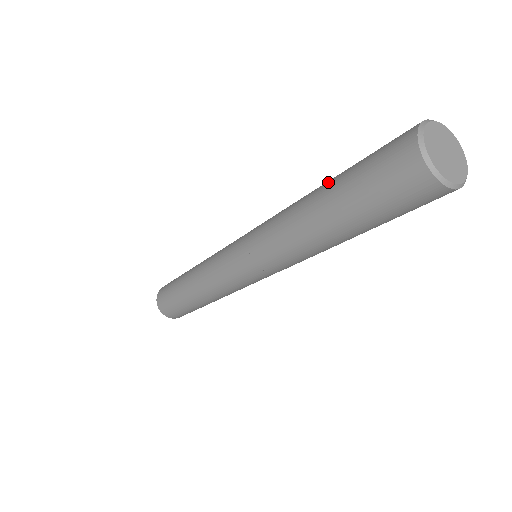
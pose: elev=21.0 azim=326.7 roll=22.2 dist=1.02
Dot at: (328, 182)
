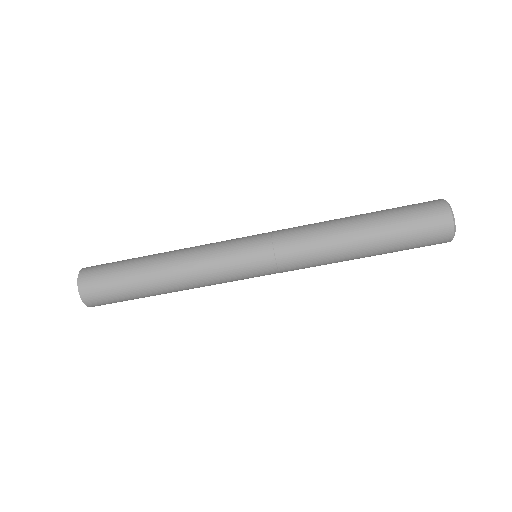
Dot at: occluded
